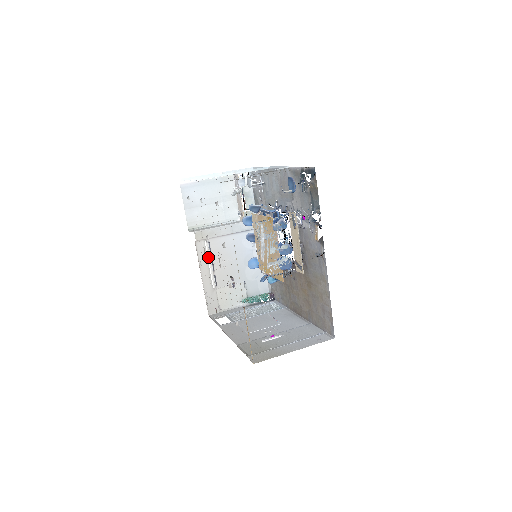
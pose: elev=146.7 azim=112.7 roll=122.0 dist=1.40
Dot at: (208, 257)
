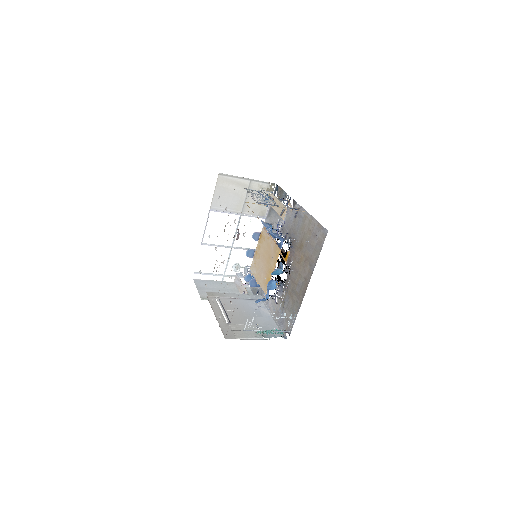
Dot at: occluded
